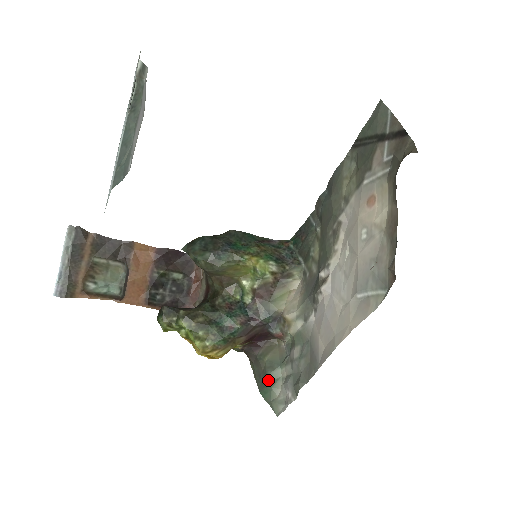
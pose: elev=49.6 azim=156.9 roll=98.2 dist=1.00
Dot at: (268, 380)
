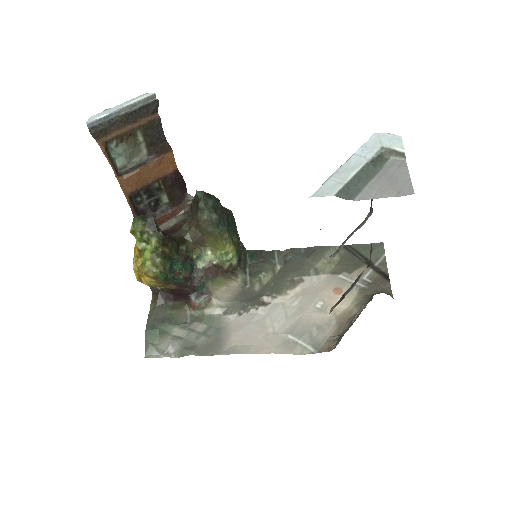
Dot at: (161, 327)
